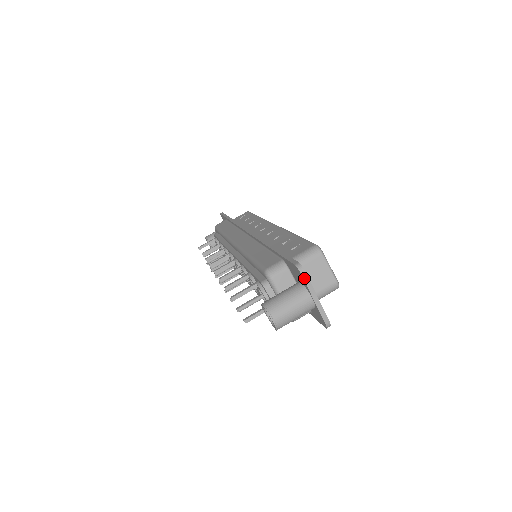
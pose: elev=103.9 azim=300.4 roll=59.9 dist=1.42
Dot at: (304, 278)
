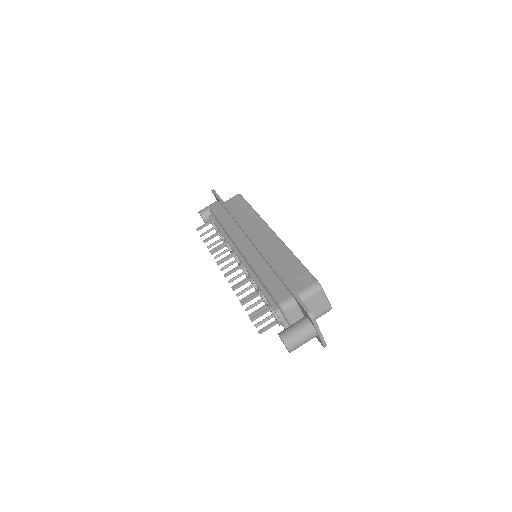
Dot at: (313, 322)
